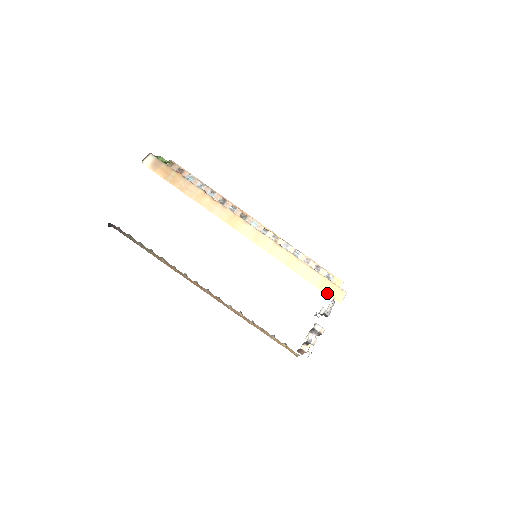
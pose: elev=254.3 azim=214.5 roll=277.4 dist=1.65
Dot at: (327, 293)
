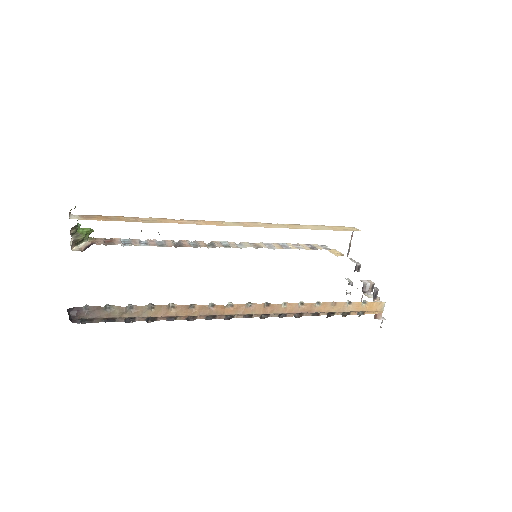
Dot at: (344, 230)
